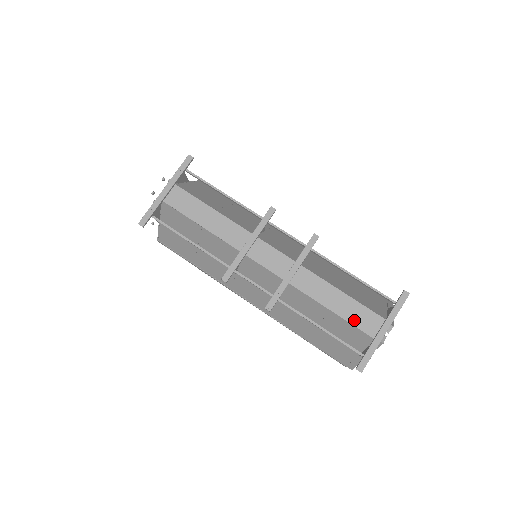
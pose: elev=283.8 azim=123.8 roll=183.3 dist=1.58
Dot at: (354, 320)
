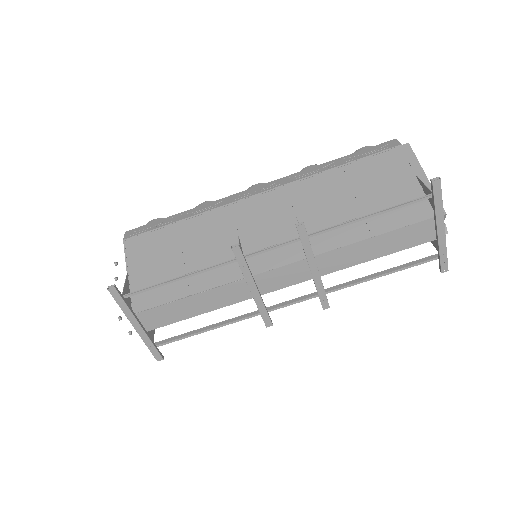
Dot at: (405, 245)
